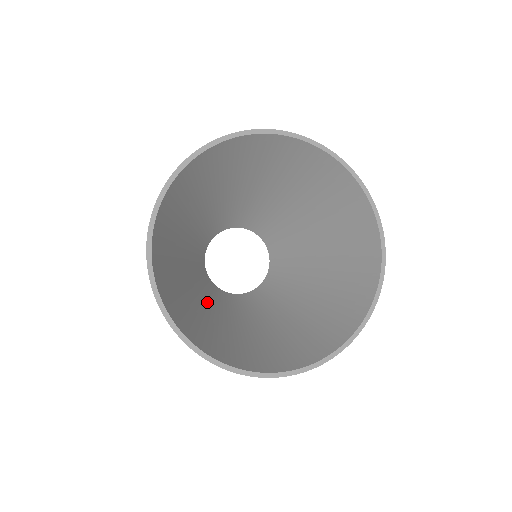
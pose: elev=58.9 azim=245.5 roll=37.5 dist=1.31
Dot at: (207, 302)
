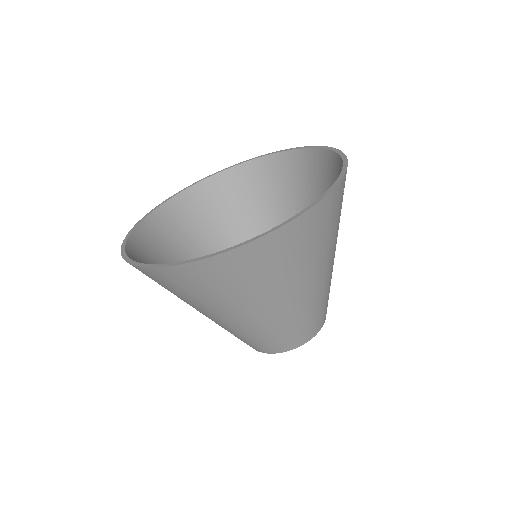
Dot at: occluded
